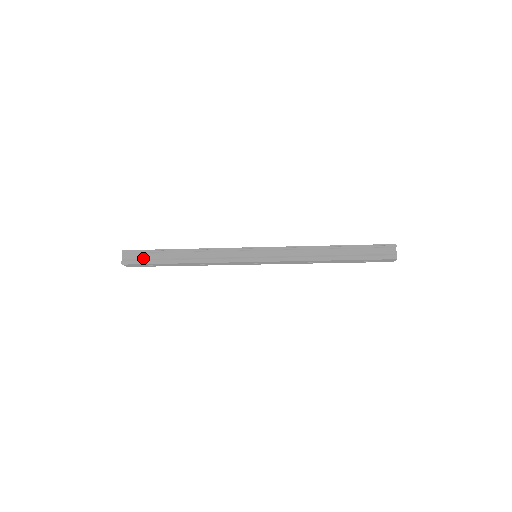
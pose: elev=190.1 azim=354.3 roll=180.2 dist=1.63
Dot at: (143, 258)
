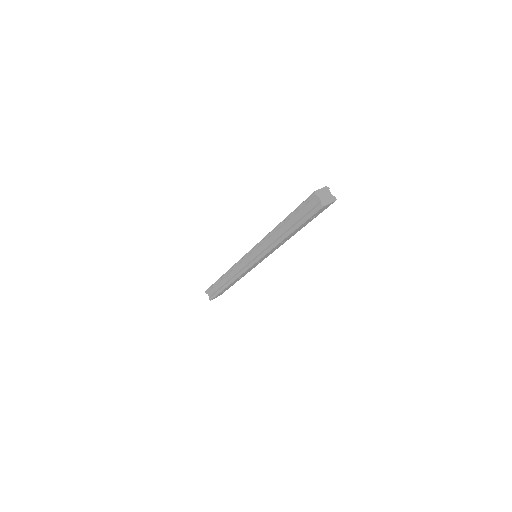
Dot at: (214, 291)
